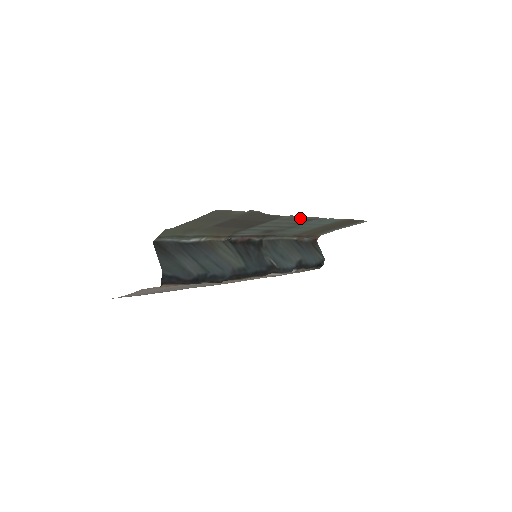
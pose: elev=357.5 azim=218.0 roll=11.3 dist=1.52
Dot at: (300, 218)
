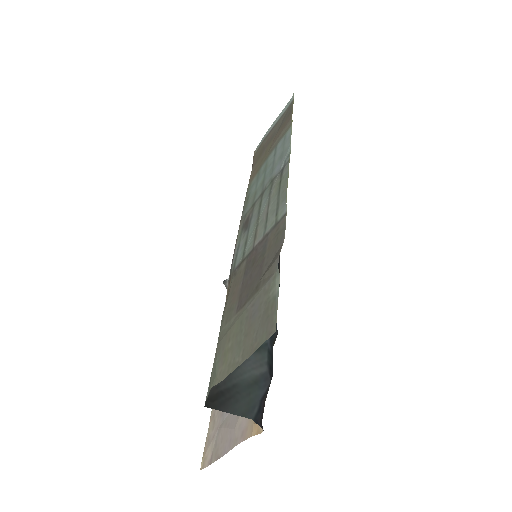
Dot at: (281, 186)
